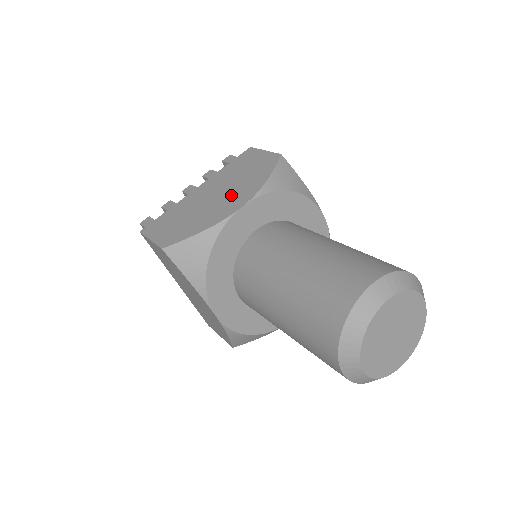
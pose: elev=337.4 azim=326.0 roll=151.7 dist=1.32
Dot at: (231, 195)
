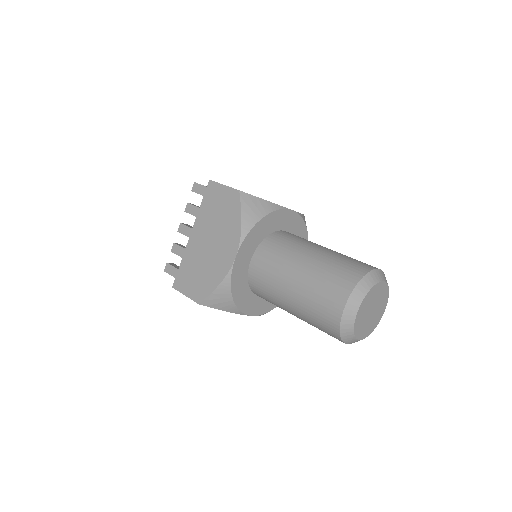
Dot at: occluded
